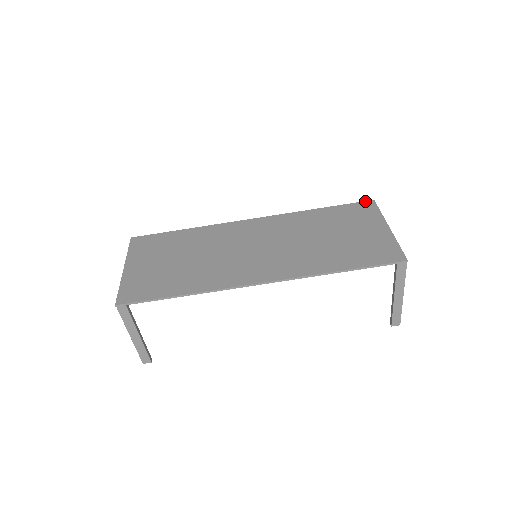
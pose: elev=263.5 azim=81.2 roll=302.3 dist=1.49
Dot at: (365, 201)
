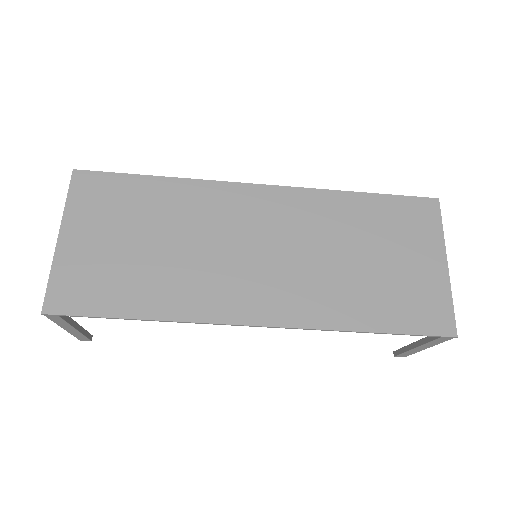
Dot at: (426, 197)
